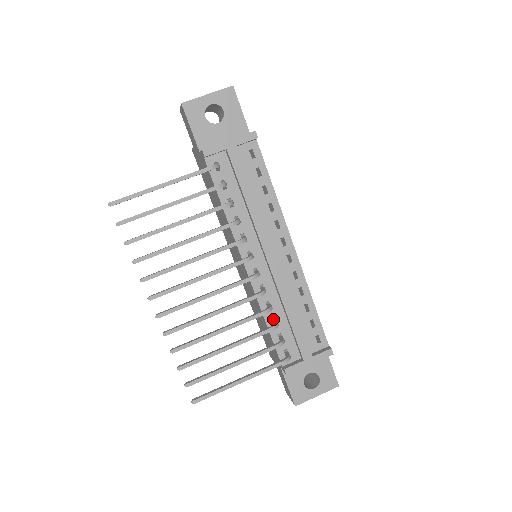
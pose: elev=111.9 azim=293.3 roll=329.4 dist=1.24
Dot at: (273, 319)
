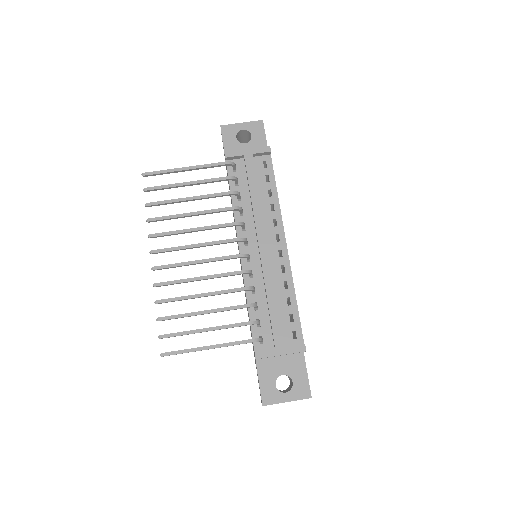
Dot at: occluded
